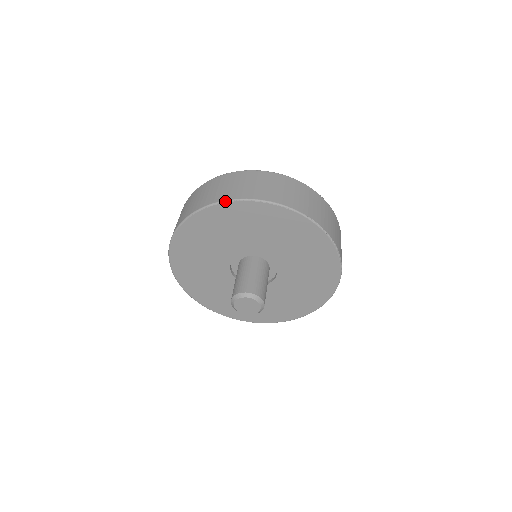
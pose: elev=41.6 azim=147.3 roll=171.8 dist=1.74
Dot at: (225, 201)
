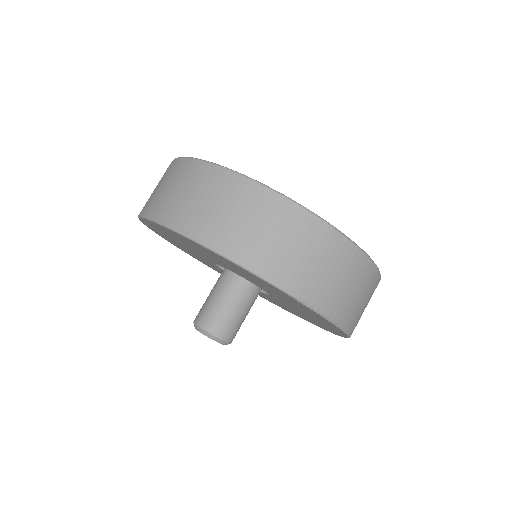
Dot at: (183, 235)
